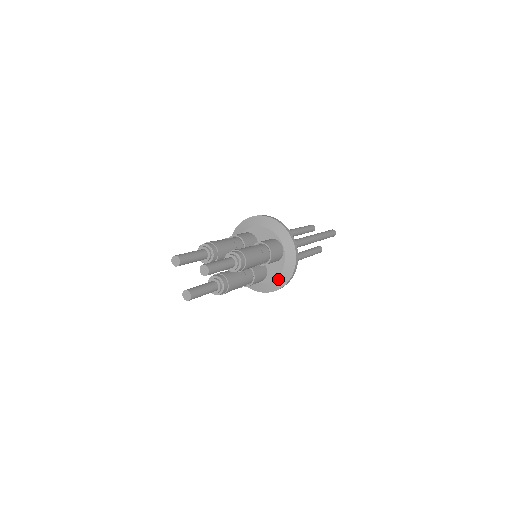
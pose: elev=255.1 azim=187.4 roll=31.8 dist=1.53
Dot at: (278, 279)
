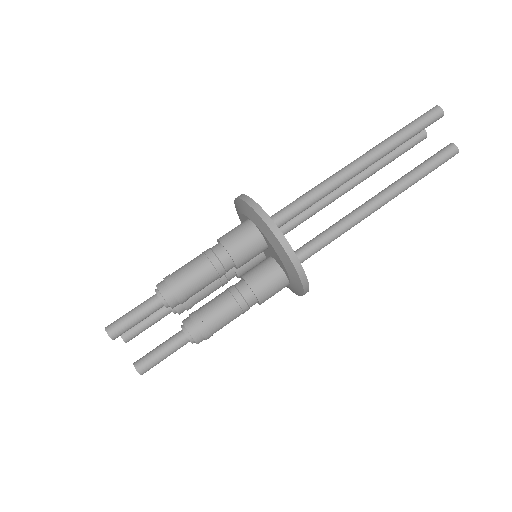
Dot at: (284, 264)
